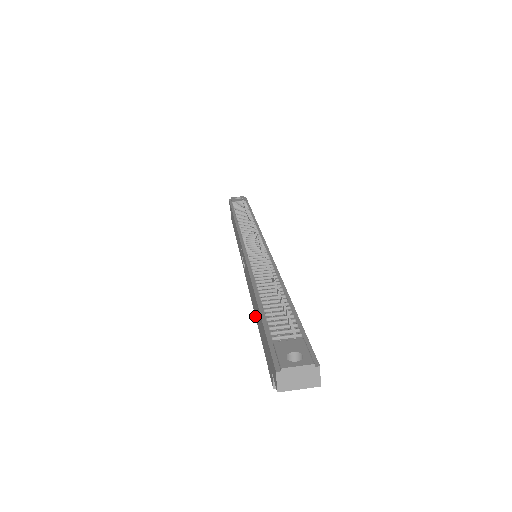
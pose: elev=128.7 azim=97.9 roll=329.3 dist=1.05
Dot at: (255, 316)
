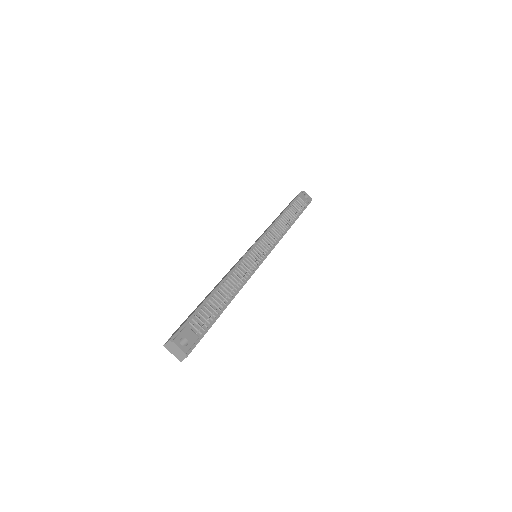
Dot at: occluded
